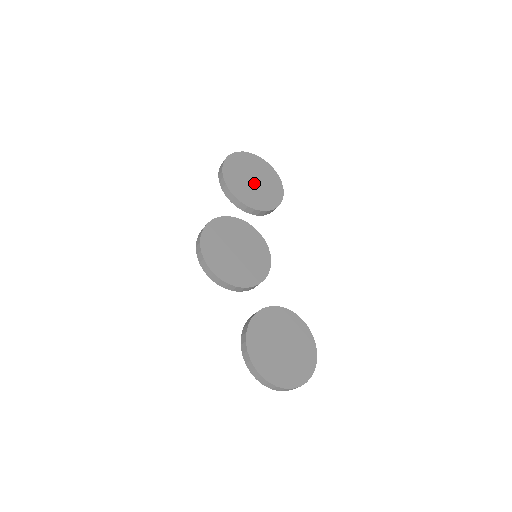
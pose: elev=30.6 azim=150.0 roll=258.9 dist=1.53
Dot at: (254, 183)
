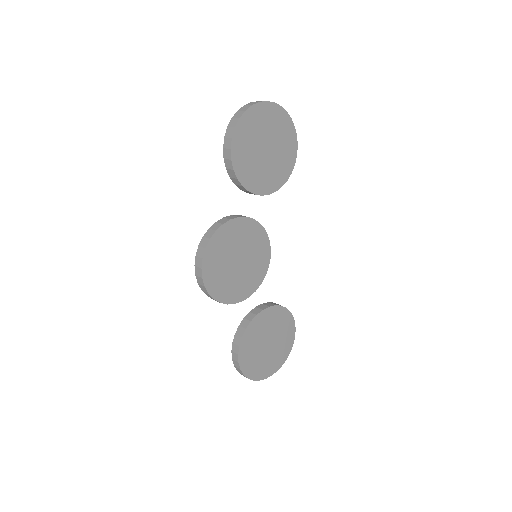
Dot at: (266, 154)
